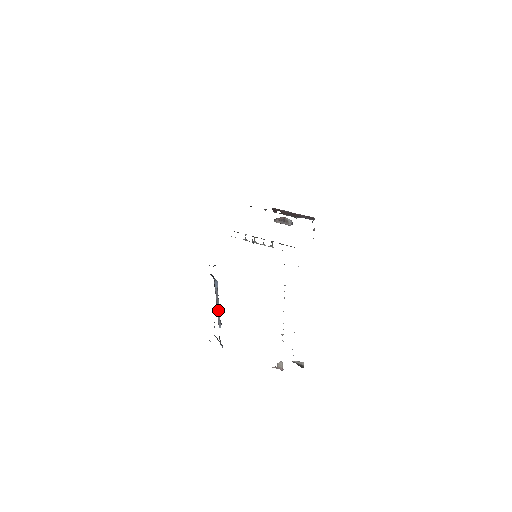
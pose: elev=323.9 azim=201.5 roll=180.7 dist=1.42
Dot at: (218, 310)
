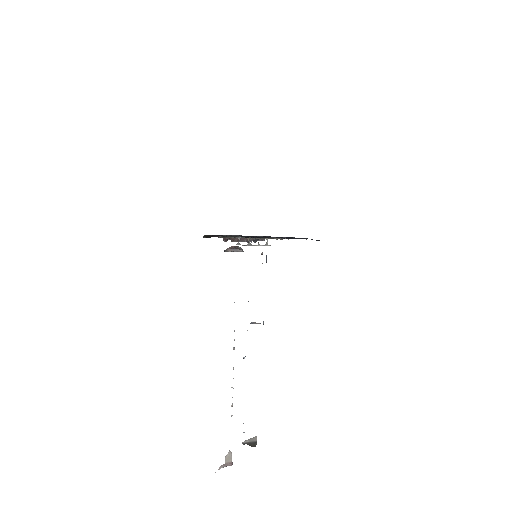
Dot at: occluded
